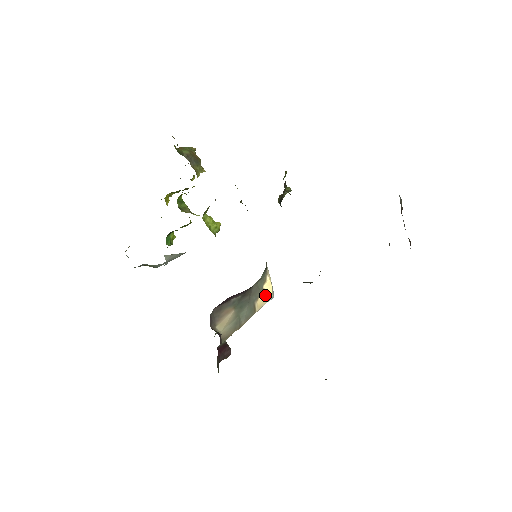
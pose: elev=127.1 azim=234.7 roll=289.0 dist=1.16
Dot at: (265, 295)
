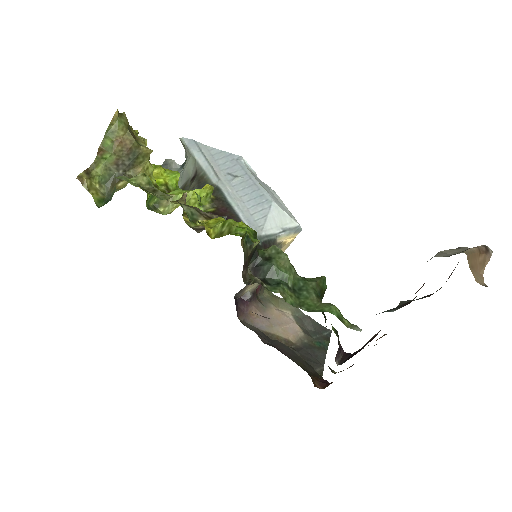
Dot at: (287, 243)
